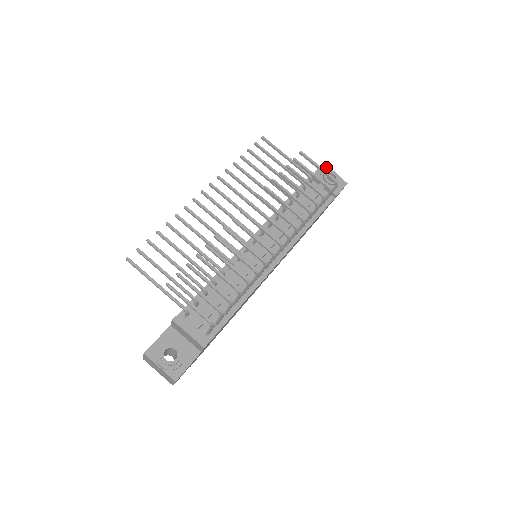
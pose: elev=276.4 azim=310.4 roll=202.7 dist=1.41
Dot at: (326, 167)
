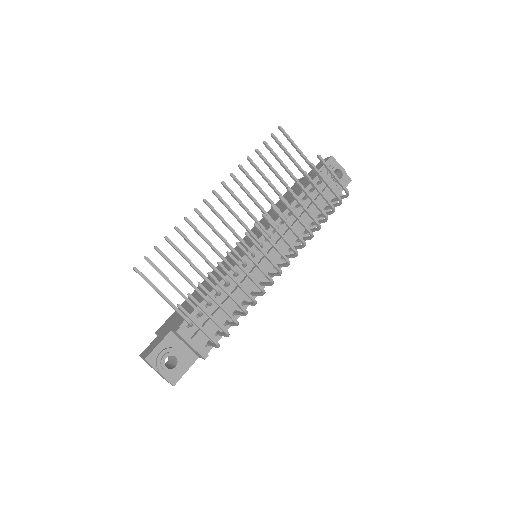
Dot at: (334, 160)
